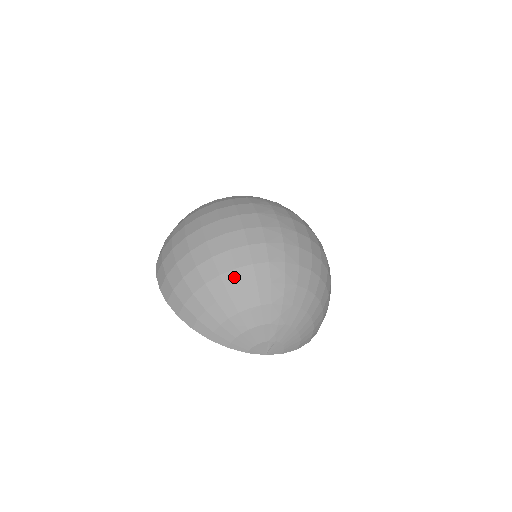
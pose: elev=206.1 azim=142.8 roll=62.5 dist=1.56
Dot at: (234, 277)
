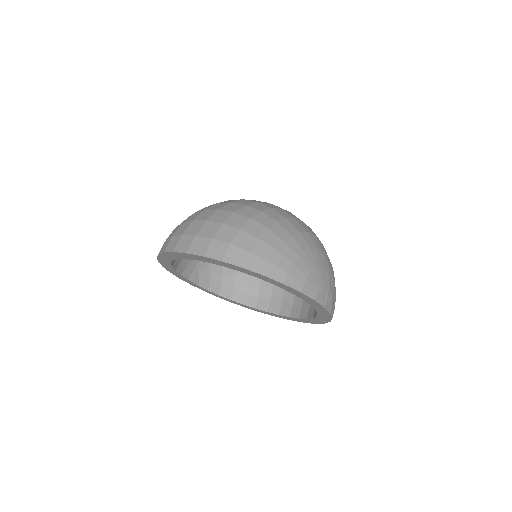
Dot at: (288, 224)
